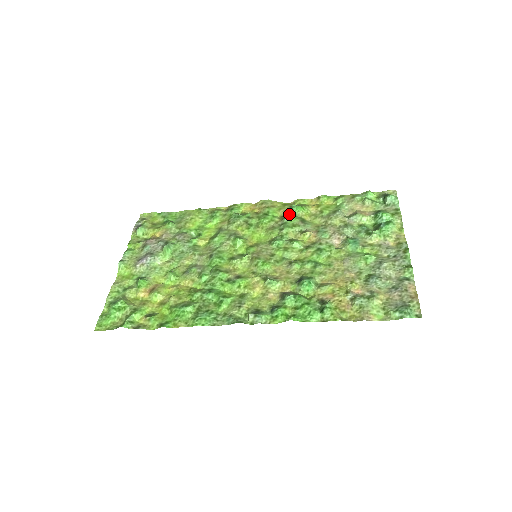
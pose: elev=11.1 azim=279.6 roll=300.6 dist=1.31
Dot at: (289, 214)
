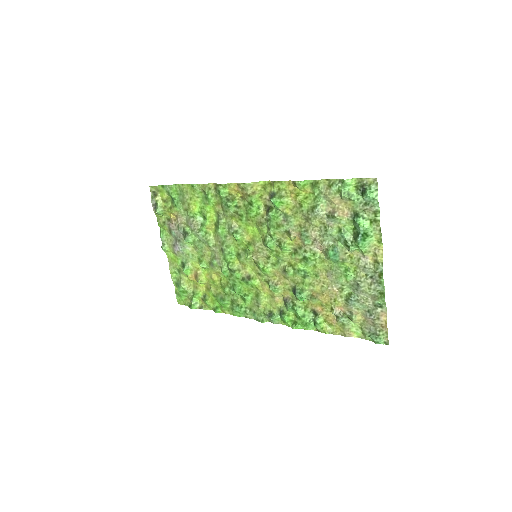
Dot at: (271, 205)
